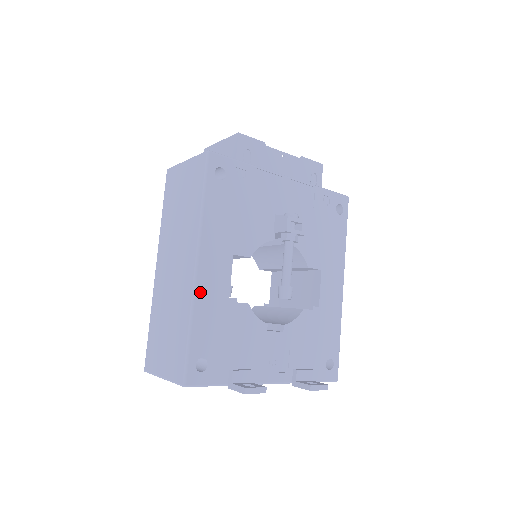
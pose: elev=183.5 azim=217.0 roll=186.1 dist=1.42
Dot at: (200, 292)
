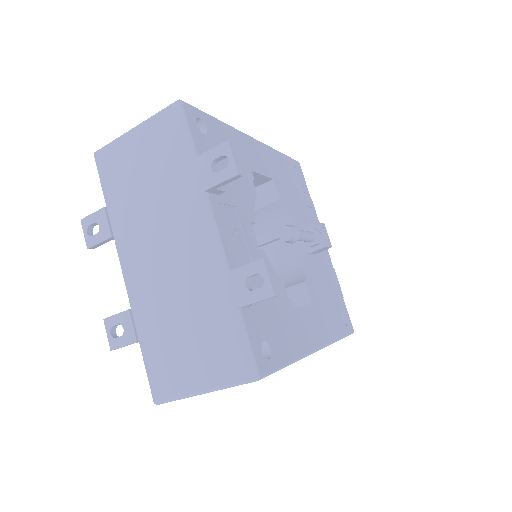
Dot at: (242, 137)
